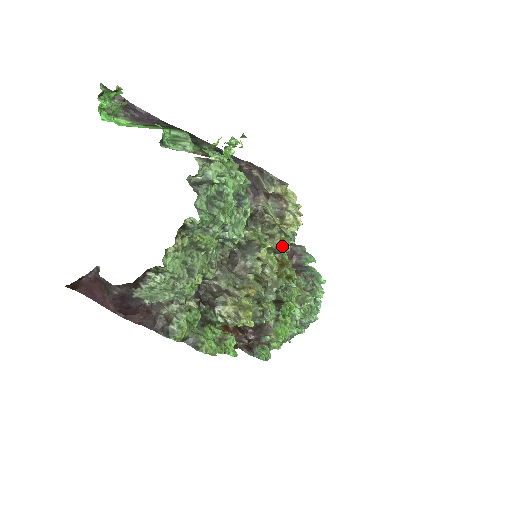
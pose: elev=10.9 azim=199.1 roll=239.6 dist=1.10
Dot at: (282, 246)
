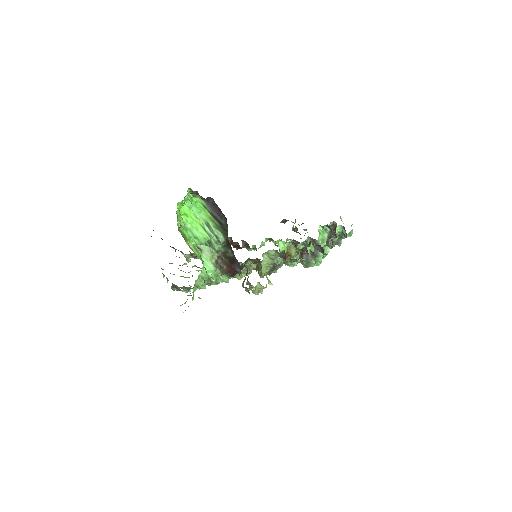
Dot at: (259, 275)
